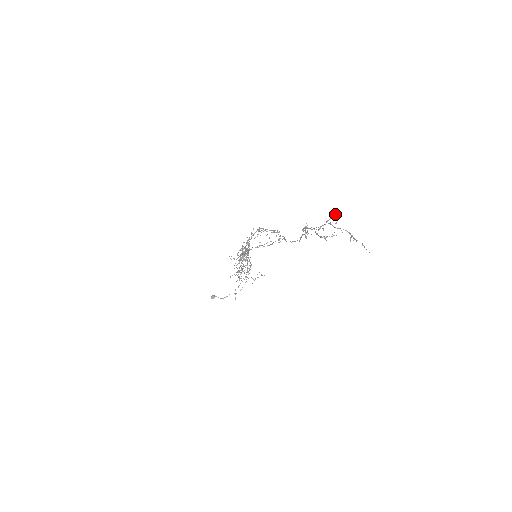
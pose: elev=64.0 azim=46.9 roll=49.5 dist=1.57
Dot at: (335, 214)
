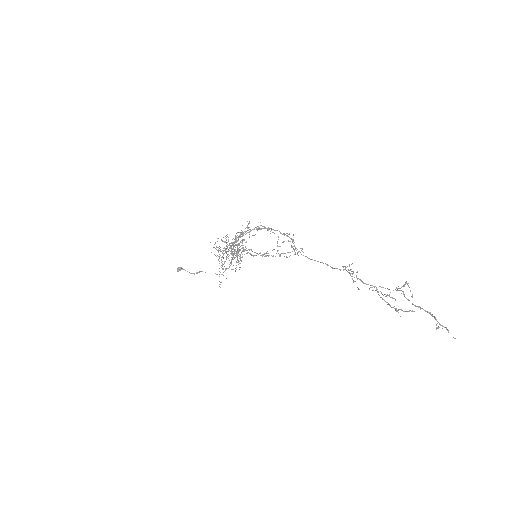
Dot at: occluded
